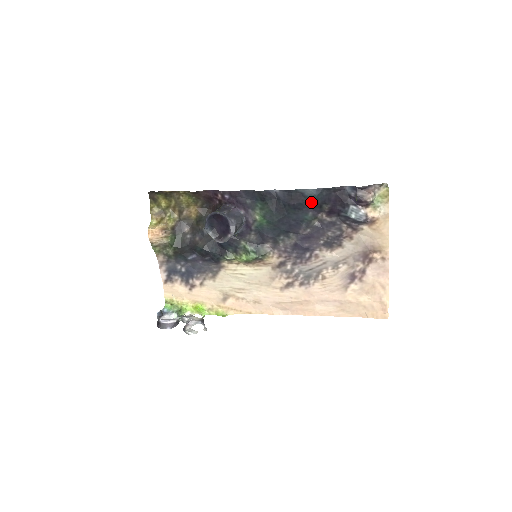
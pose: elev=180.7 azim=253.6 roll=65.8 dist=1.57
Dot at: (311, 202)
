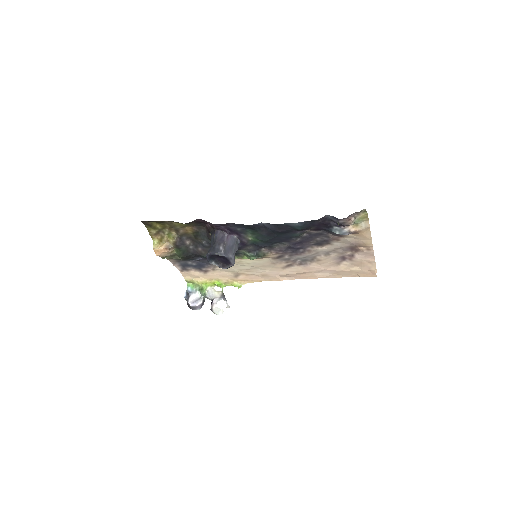
Dot at: (297, 229)
